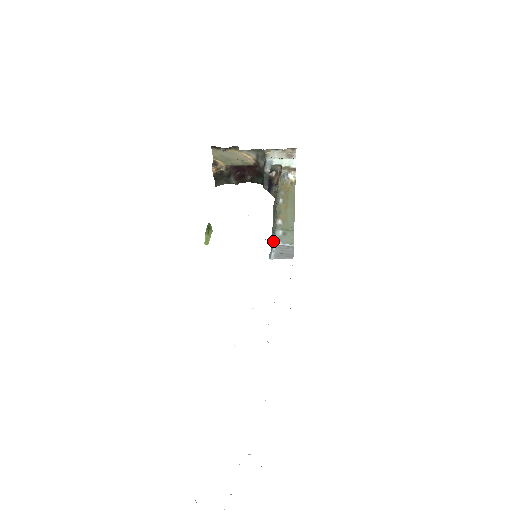
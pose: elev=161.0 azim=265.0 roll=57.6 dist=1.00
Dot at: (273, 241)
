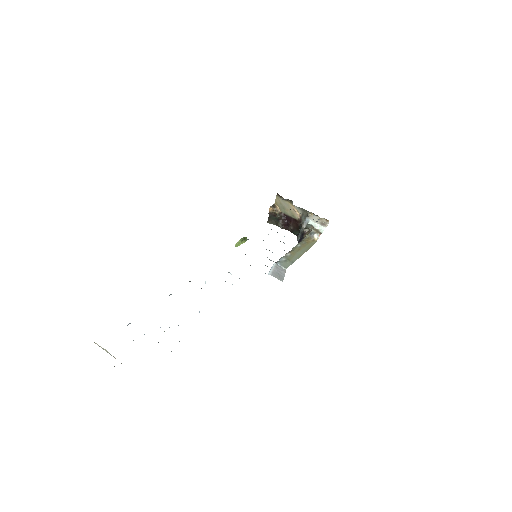
Dot at: occluded
